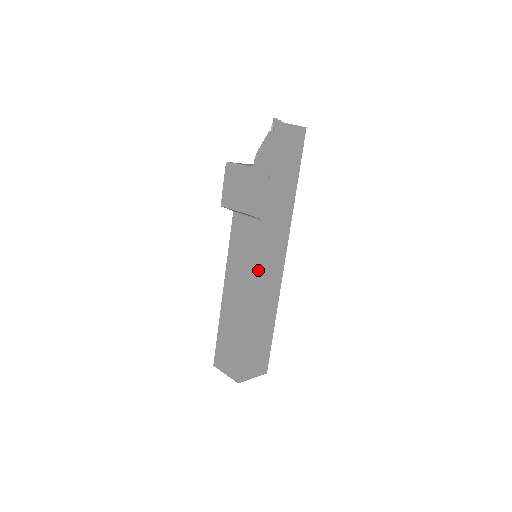
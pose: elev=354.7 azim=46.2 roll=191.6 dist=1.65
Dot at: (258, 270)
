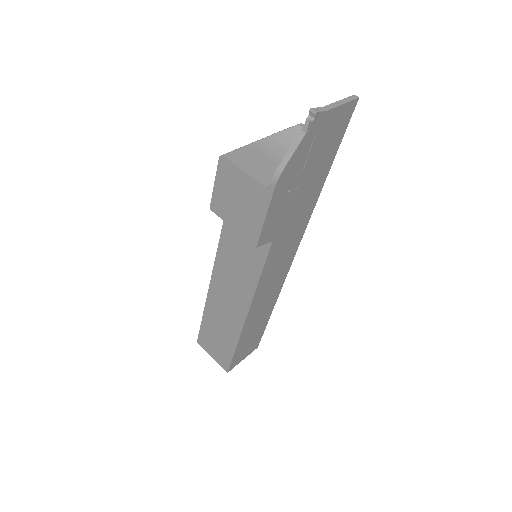
Dot at: (260, 286)
